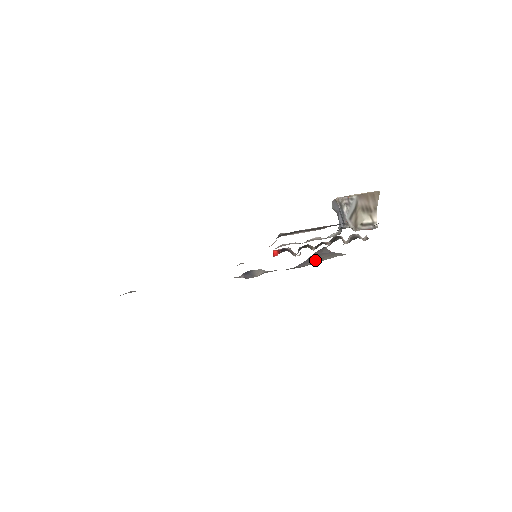
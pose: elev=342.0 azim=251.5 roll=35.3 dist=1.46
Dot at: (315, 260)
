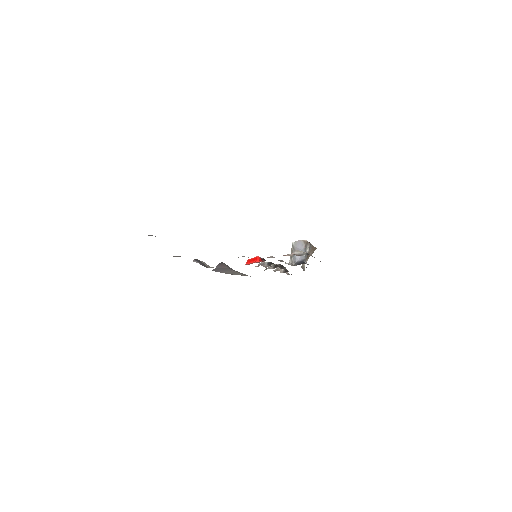
Dot at: (230, 272)
